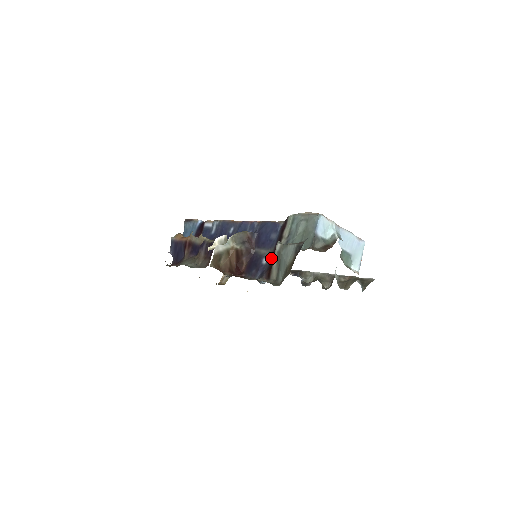
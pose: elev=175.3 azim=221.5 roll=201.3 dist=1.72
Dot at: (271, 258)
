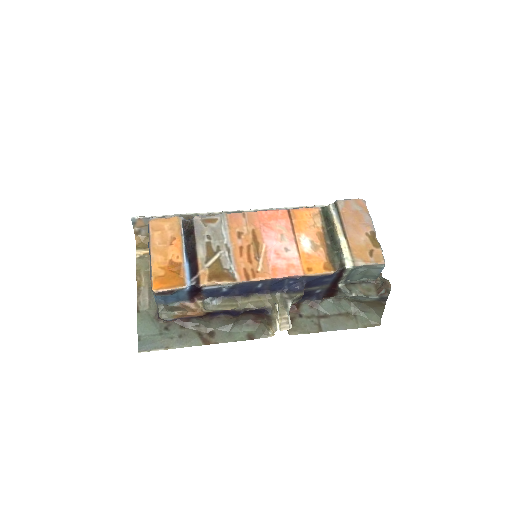
Dot at: (328, 290)
